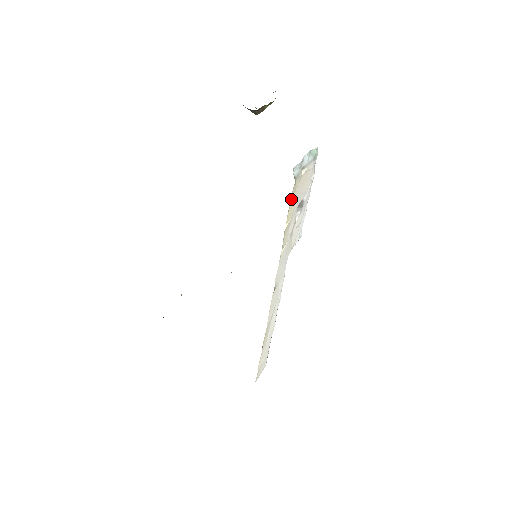
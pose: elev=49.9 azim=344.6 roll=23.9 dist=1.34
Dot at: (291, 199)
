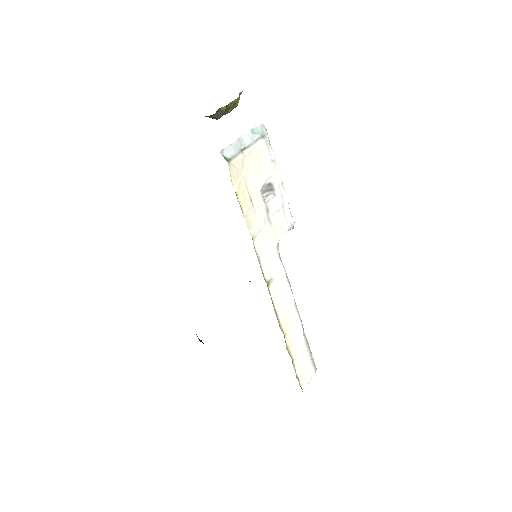
Dot at: (236, 183)
